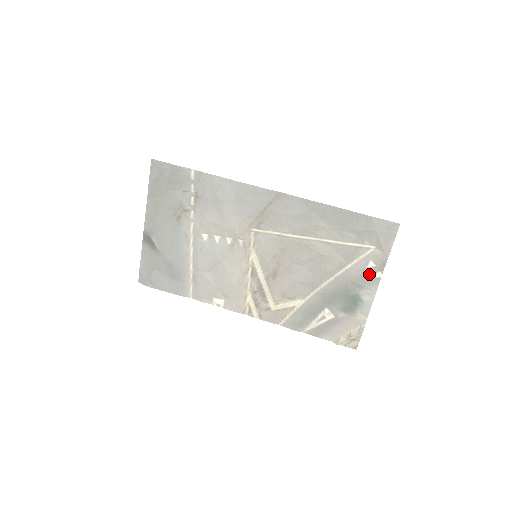
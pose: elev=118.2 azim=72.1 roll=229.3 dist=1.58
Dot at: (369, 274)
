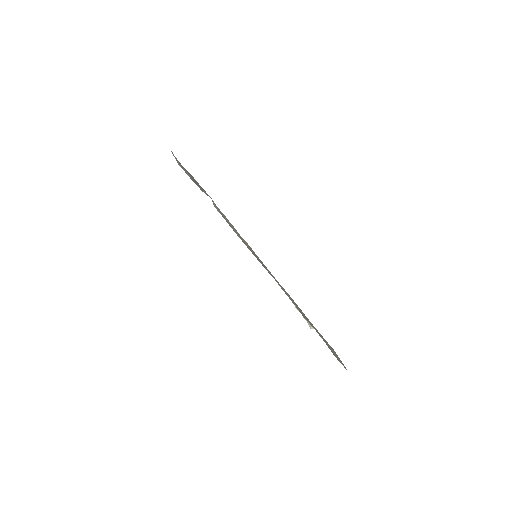
Dot at: occluded
